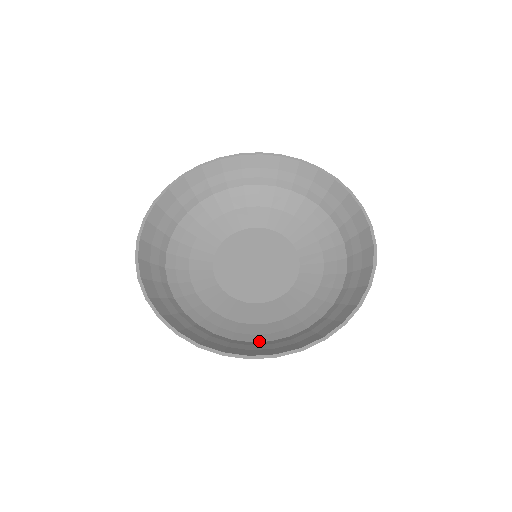
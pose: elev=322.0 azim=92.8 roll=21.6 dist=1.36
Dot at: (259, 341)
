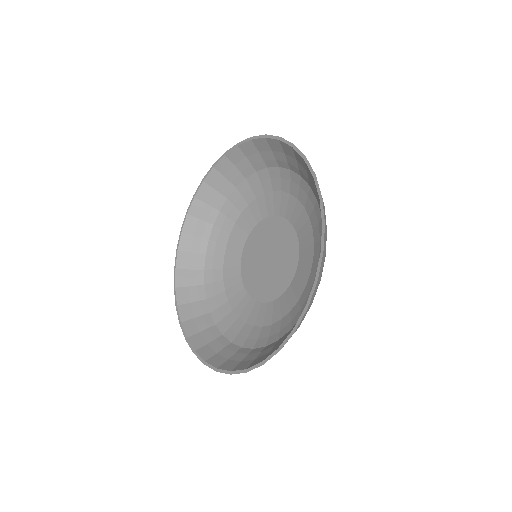
Dot at: (246, 347)
